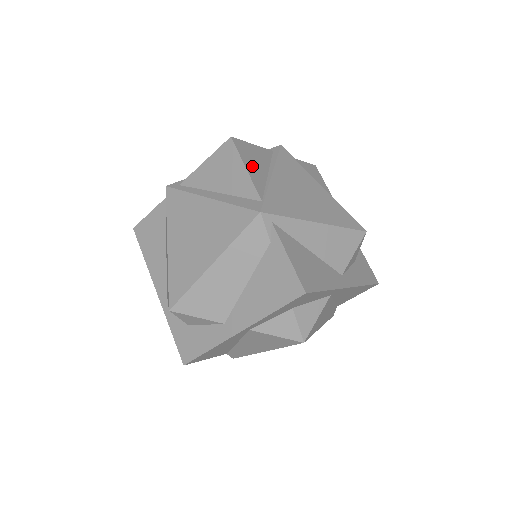
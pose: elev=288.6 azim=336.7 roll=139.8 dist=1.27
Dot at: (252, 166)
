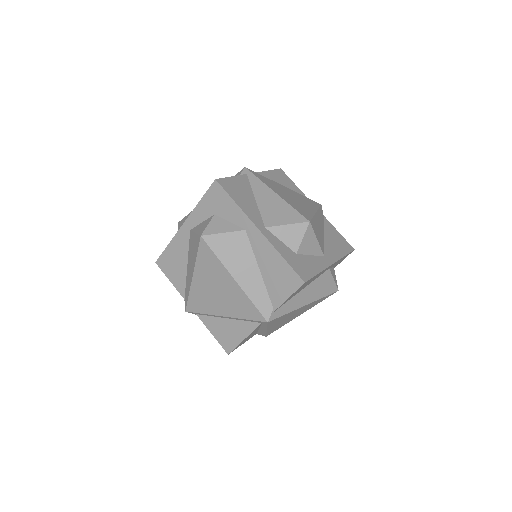
Dot at: (276, 176)
